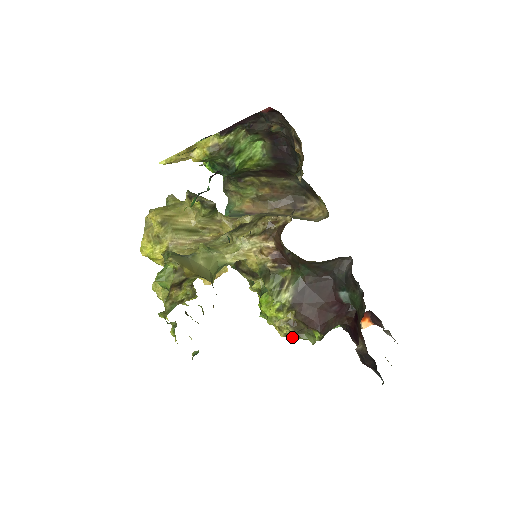
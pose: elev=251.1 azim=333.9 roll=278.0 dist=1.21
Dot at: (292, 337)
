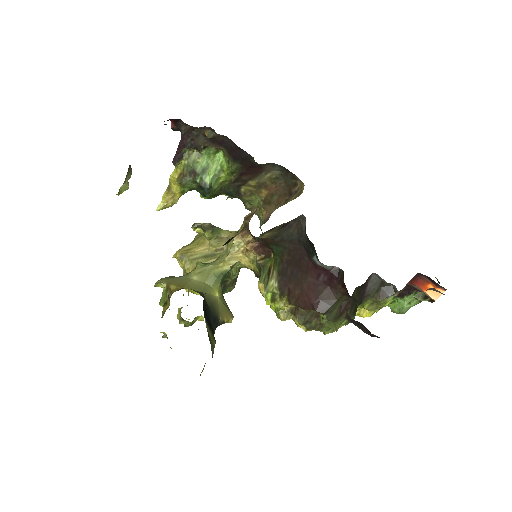
Dot at: (317, 329)
